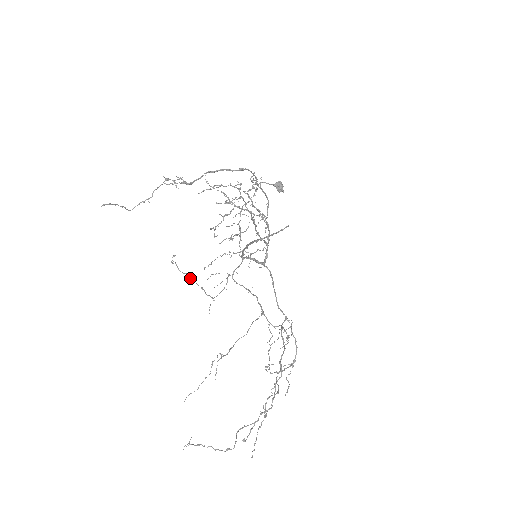
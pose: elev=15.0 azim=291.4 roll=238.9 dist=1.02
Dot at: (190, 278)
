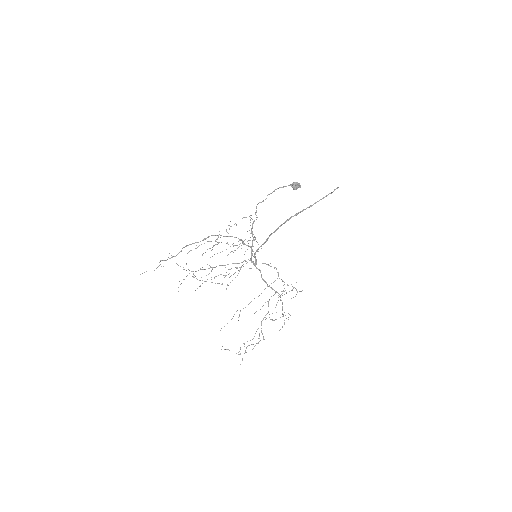
Dot at: (206, 281)
